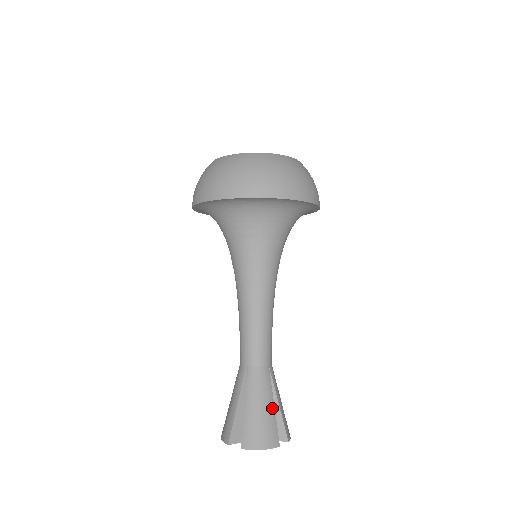
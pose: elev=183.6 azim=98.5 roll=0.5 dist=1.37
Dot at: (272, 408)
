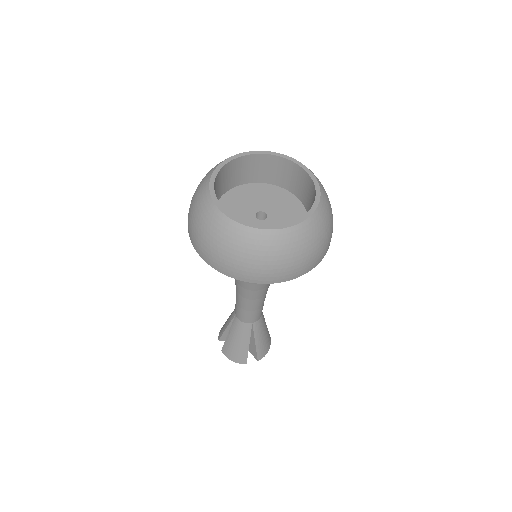
Dot at: occluded
